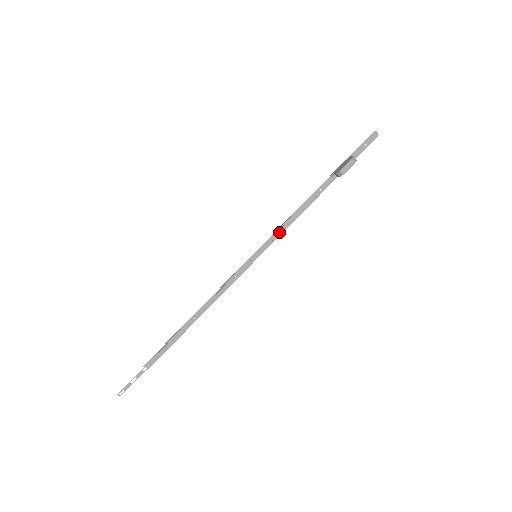
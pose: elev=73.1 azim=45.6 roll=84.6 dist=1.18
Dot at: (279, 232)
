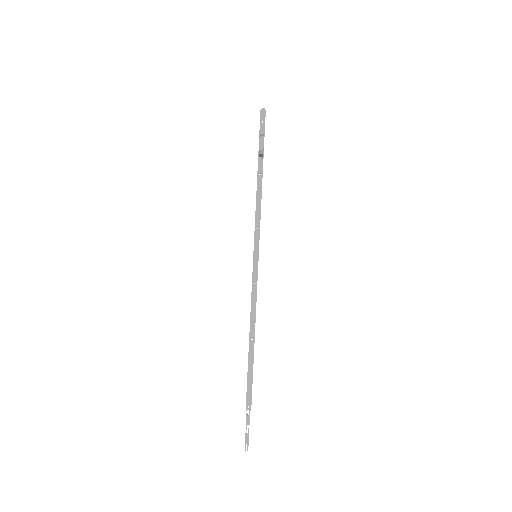
Dot at: (257, 226)
